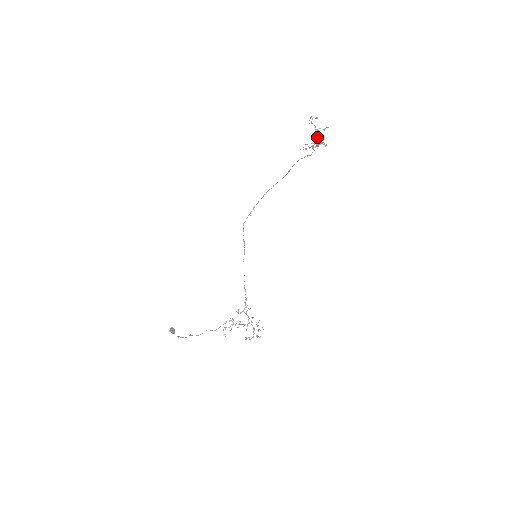
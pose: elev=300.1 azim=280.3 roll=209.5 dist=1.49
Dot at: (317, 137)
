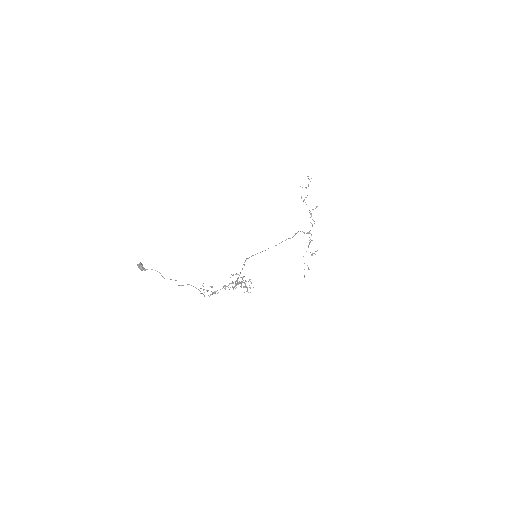
Dot at: (310, 242)
